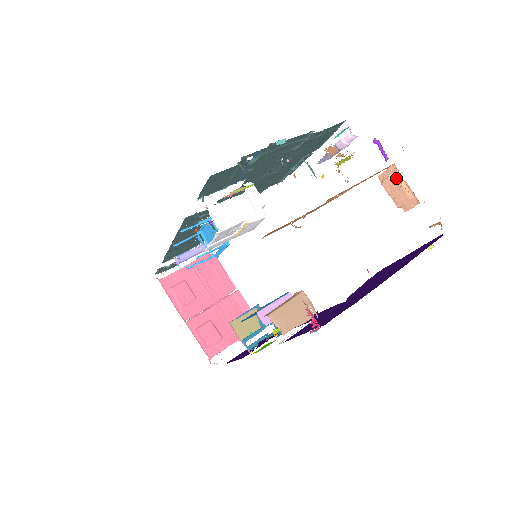
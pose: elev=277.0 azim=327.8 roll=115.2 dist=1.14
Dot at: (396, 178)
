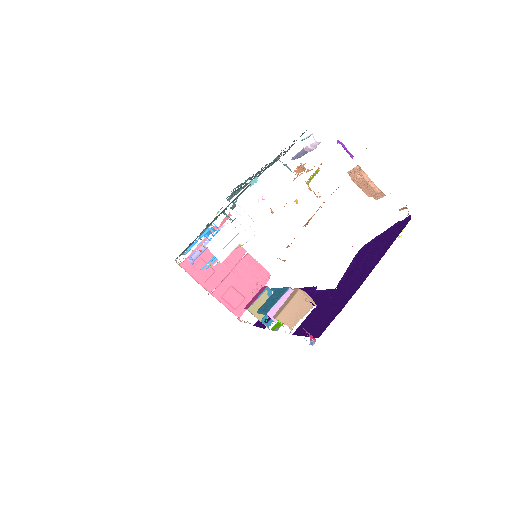
Dot at: (362, 177)
